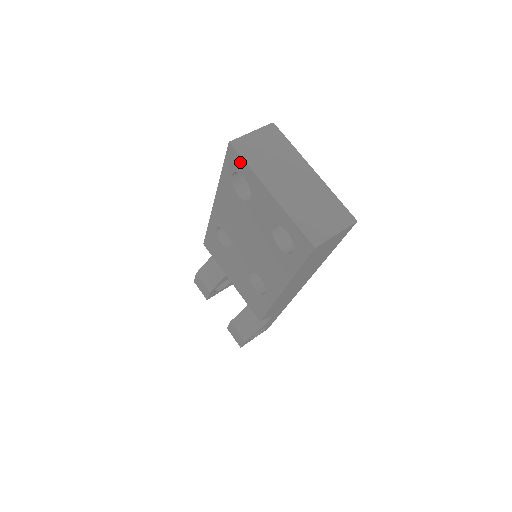
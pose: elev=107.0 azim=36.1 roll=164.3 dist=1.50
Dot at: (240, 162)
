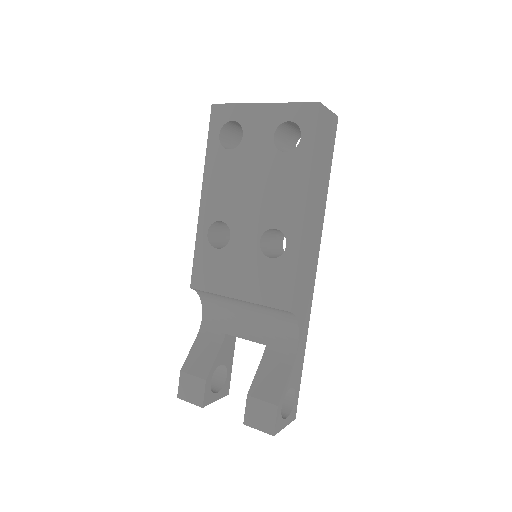
Dot at: (226, 110)
